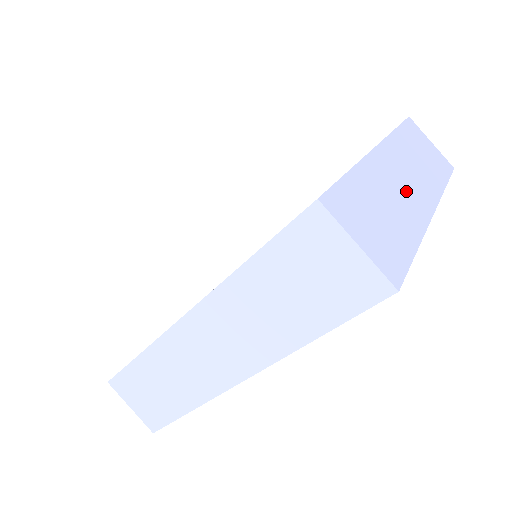
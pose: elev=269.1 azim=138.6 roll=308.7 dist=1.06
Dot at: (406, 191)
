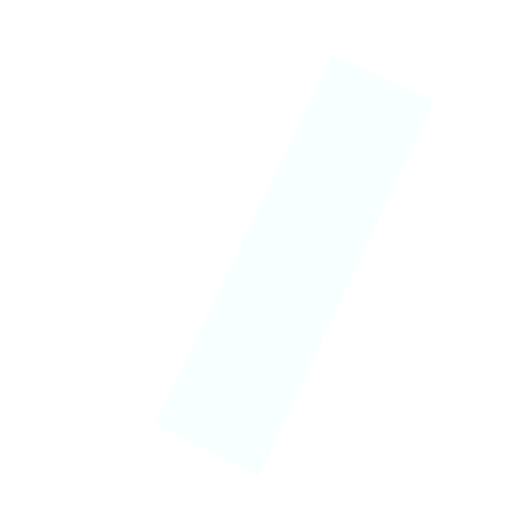
Dot at: (294, 286)
